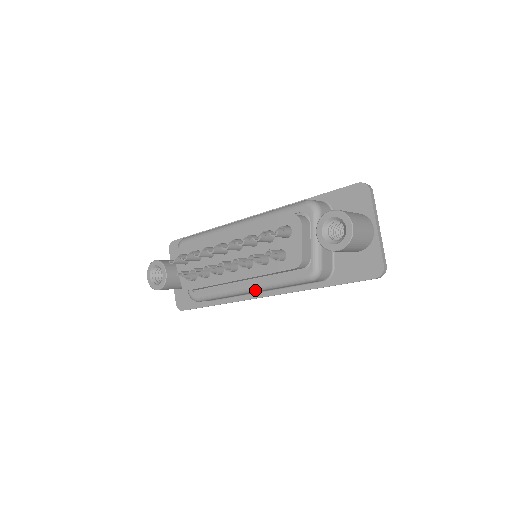
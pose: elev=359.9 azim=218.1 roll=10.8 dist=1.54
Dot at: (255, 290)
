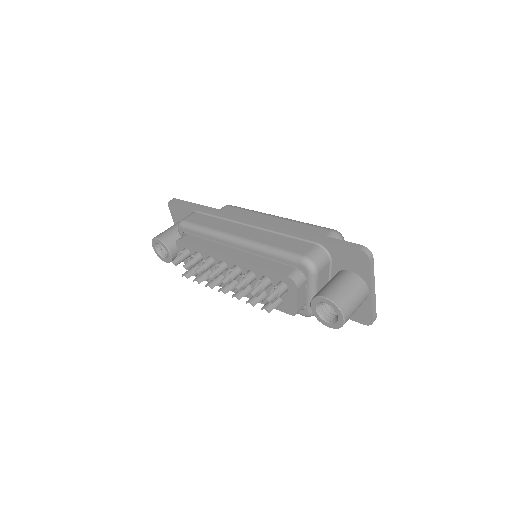
Dot at: occluded
